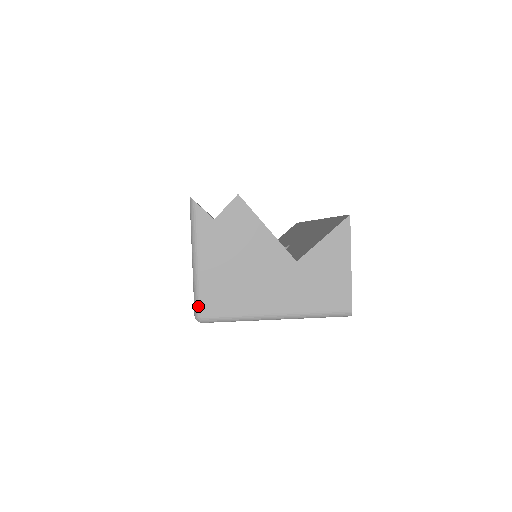
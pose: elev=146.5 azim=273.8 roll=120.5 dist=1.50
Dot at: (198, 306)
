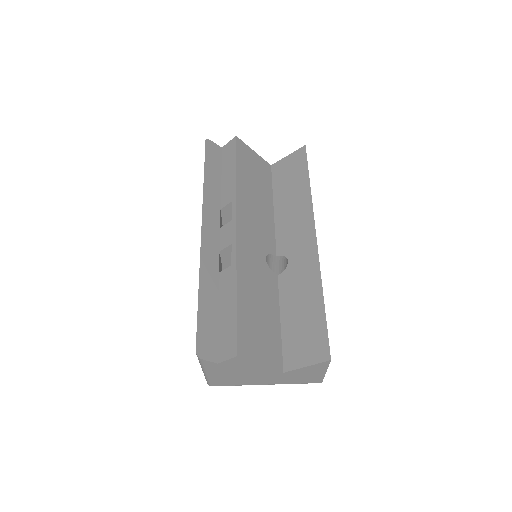
Dot at: (209, 384)
